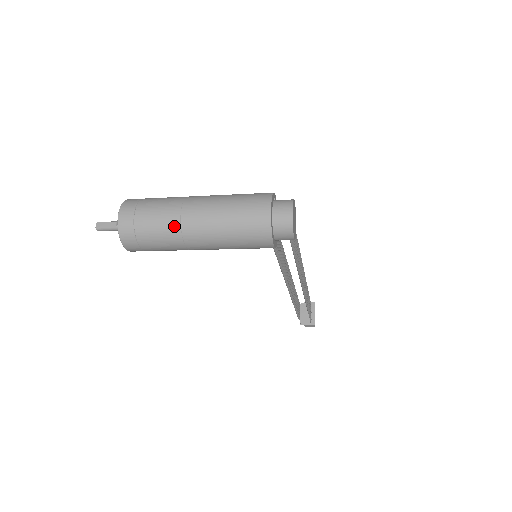
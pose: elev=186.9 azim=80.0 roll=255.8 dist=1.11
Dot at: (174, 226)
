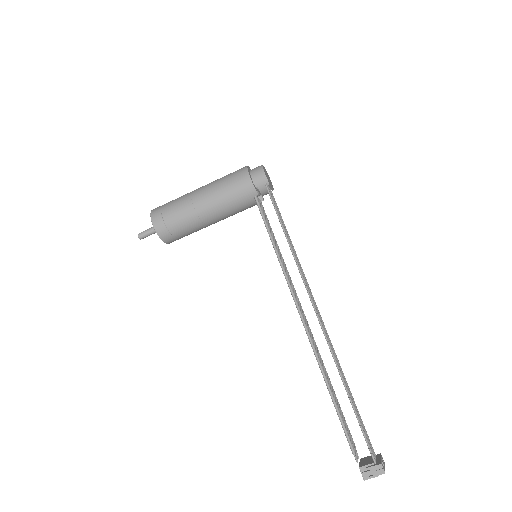
Dot at: (187, 194)
